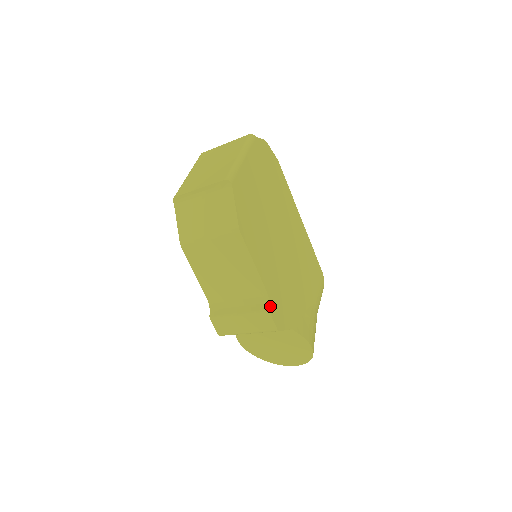
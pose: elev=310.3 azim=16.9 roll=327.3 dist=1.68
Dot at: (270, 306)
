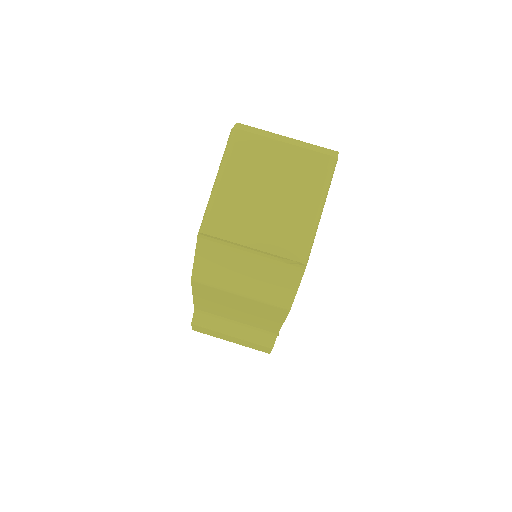
Dot at: (274, 343)
